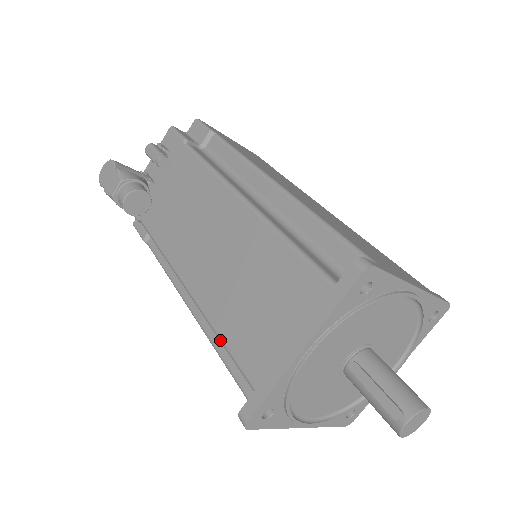
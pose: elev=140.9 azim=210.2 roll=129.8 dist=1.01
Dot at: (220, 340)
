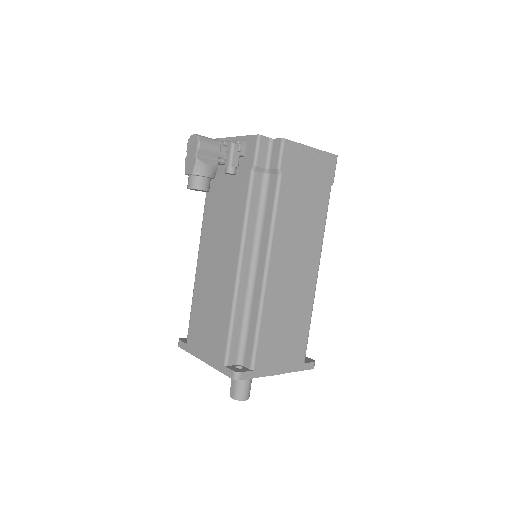
Dot at: (191, 307)
